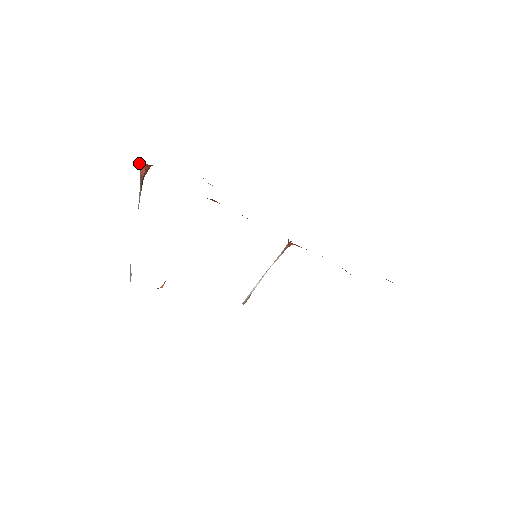
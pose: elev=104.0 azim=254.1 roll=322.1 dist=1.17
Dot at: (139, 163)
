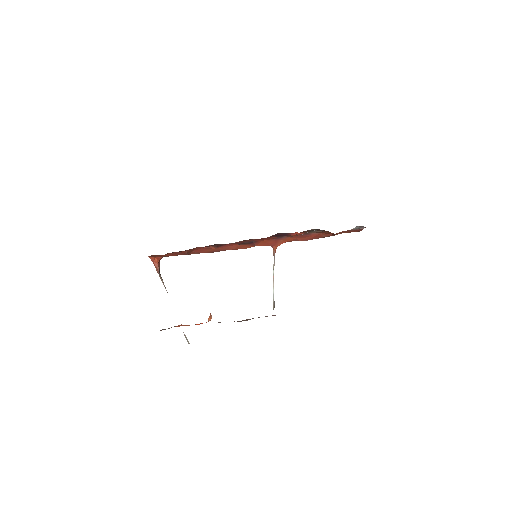
Dot at: (152, 260)
